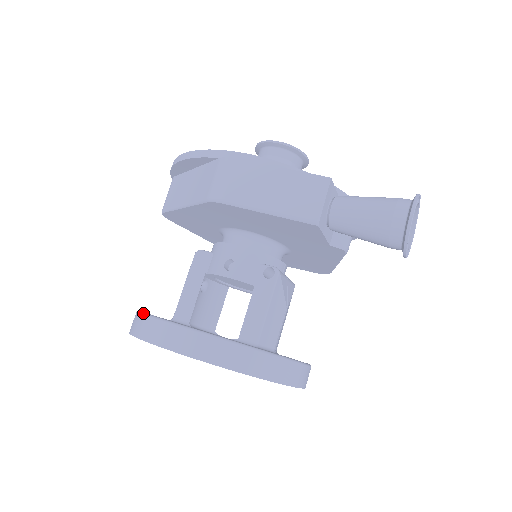
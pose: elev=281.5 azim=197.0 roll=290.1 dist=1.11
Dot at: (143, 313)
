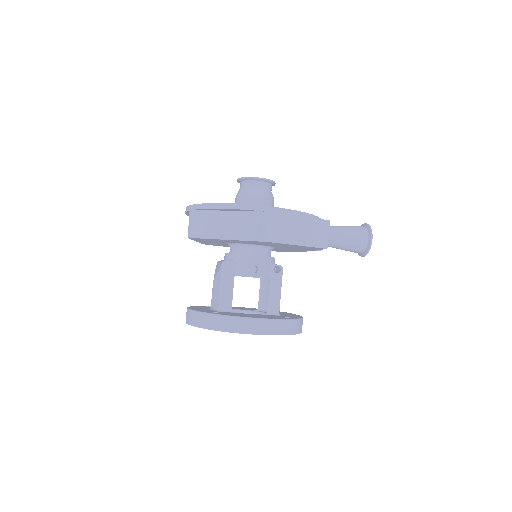
Dot at: (220, 315)
